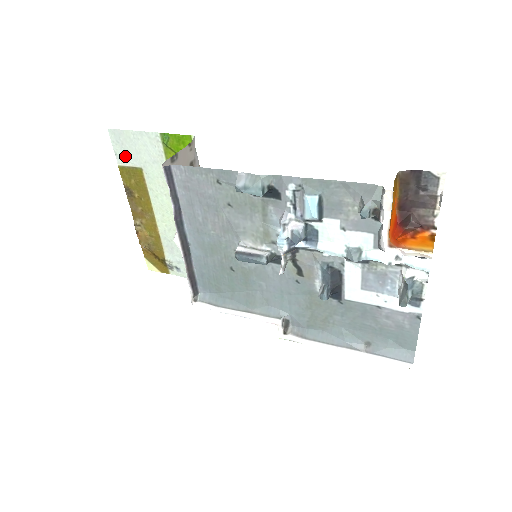
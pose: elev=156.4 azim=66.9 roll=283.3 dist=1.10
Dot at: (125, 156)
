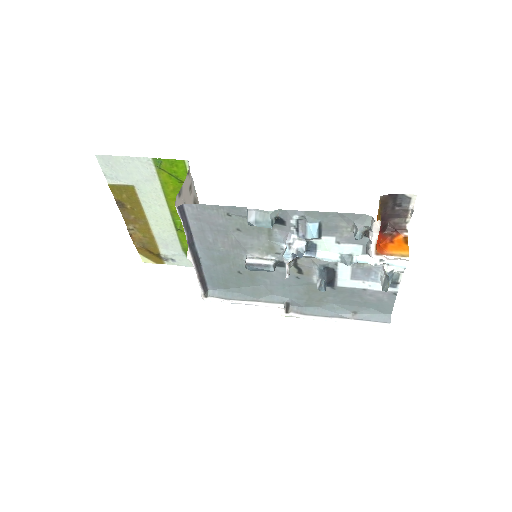
Dot at: (115, 176)
